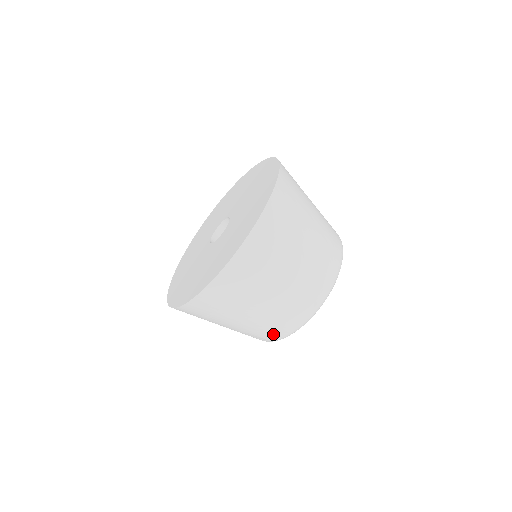
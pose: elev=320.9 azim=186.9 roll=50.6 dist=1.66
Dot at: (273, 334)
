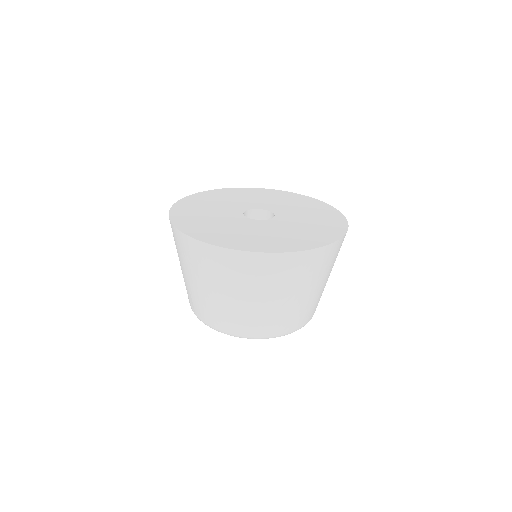
Dot at: (204, 315)
